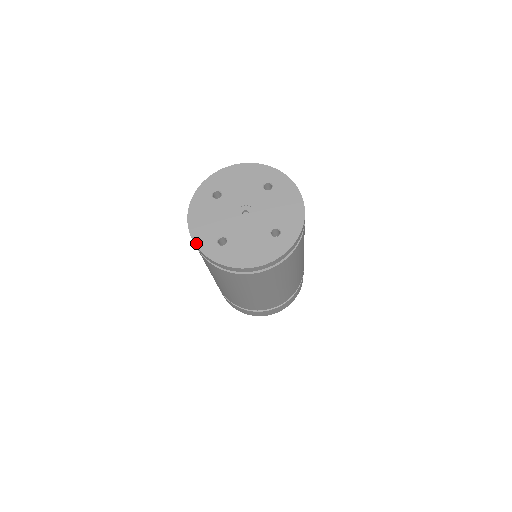
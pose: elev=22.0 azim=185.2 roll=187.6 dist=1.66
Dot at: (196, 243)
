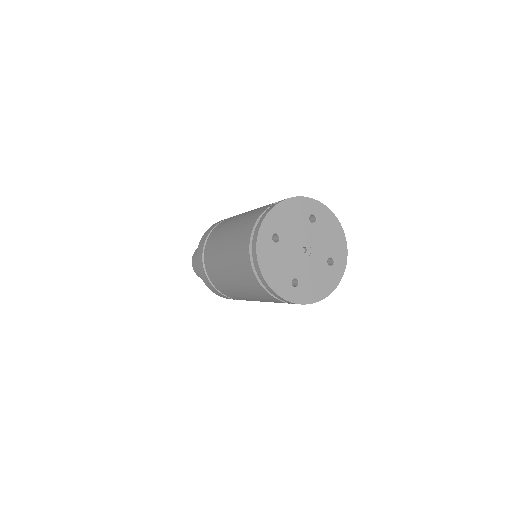
Dot at: (276, 292)
